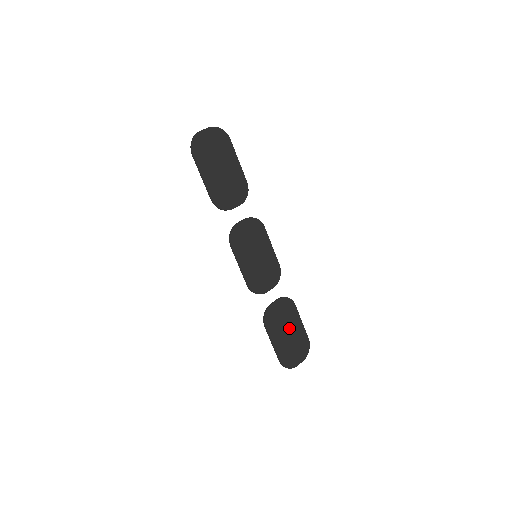
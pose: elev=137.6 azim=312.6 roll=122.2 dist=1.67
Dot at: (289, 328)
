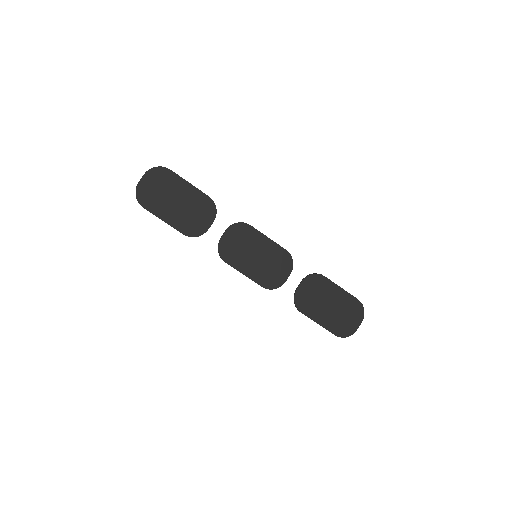
Dot at: (329, 301)
